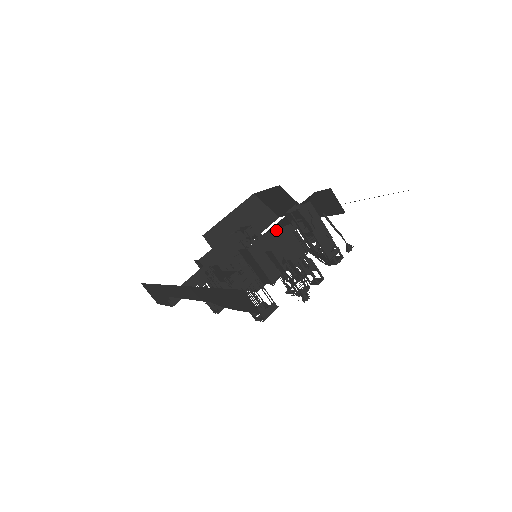
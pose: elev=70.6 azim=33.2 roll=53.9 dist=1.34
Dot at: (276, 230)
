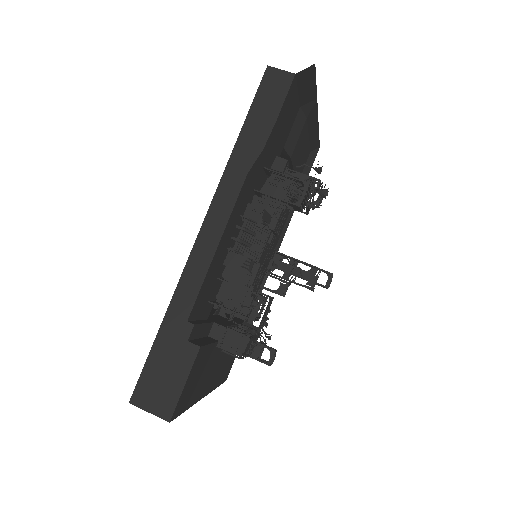
Dot at: occluded
